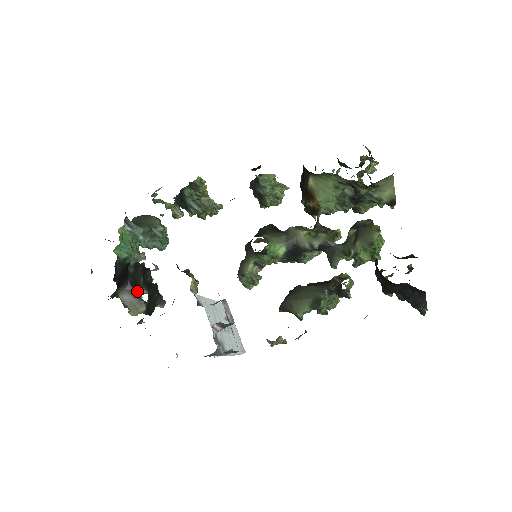
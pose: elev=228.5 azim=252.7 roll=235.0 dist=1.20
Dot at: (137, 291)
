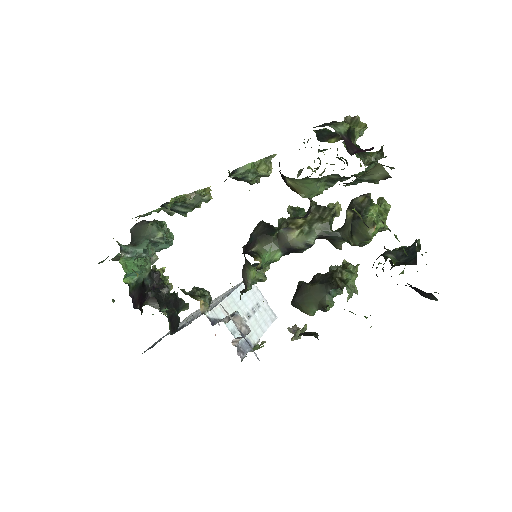
Dot at: occluded
